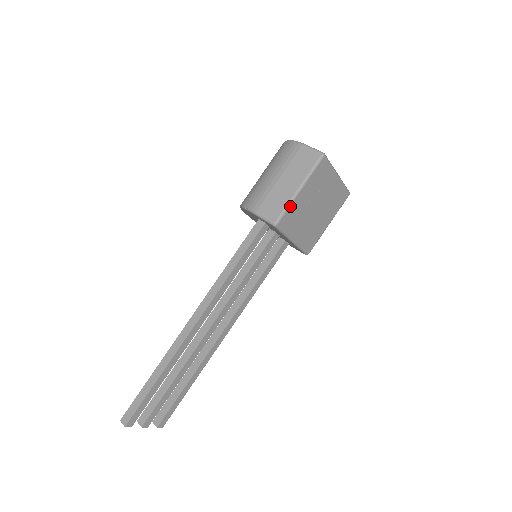
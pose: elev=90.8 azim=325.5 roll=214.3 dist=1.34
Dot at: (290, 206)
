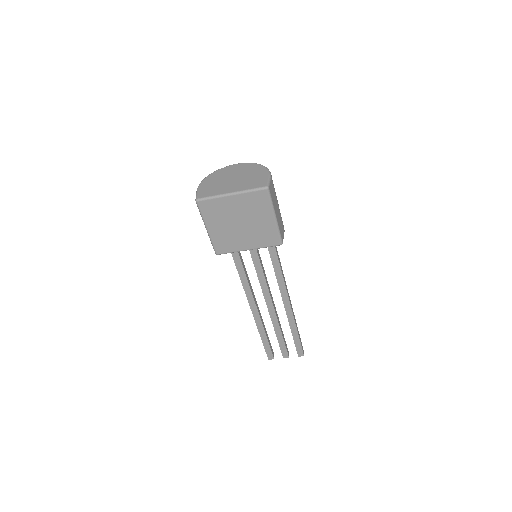
Dot at: (212, 240)
